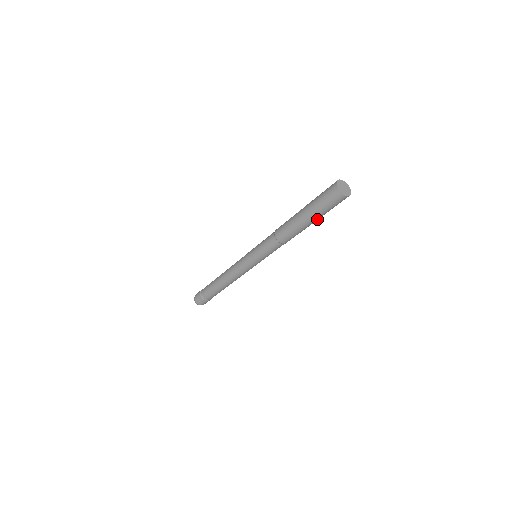
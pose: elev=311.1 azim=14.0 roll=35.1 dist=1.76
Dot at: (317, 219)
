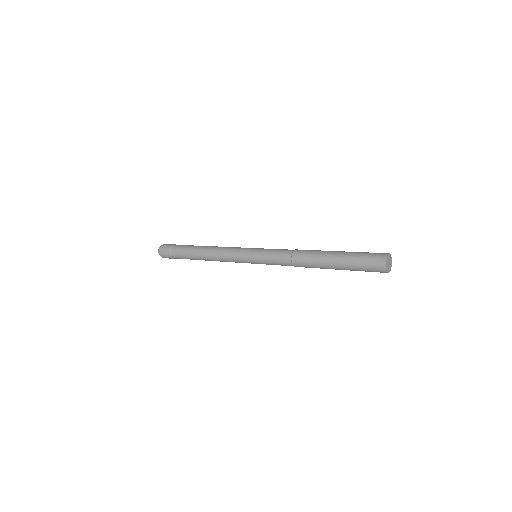
Dot at: occluded
